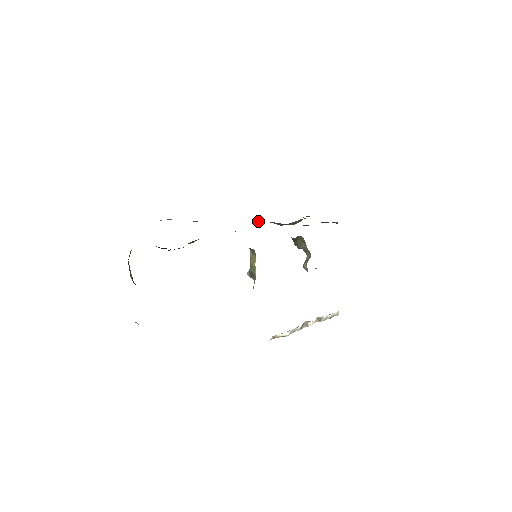
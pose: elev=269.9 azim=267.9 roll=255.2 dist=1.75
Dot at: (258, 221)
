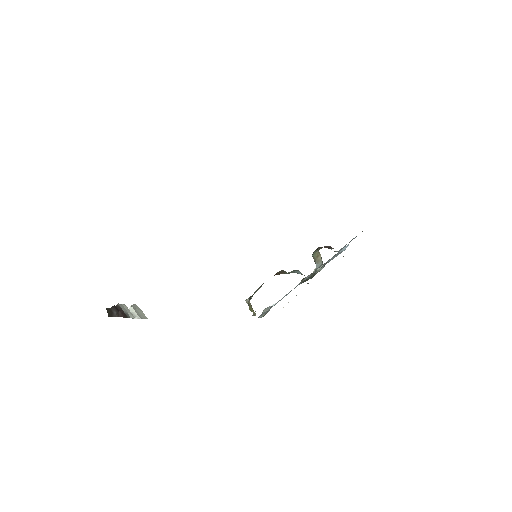
Dot at: occluded
